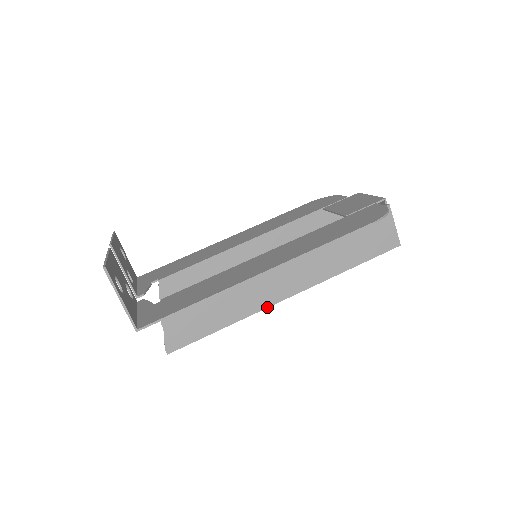
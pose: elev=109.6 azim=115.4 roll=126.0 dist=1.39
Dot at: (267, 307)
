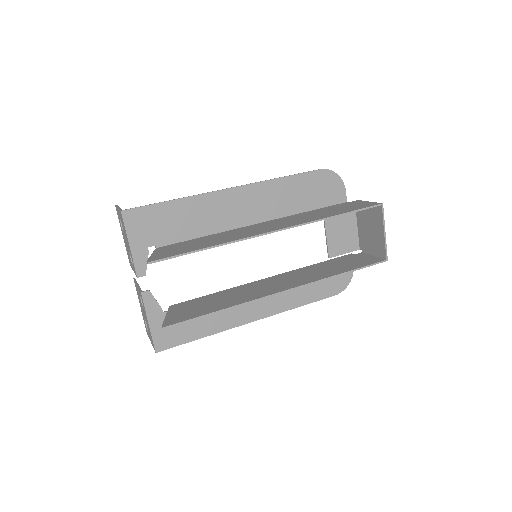
Dot at: (254, 236)
